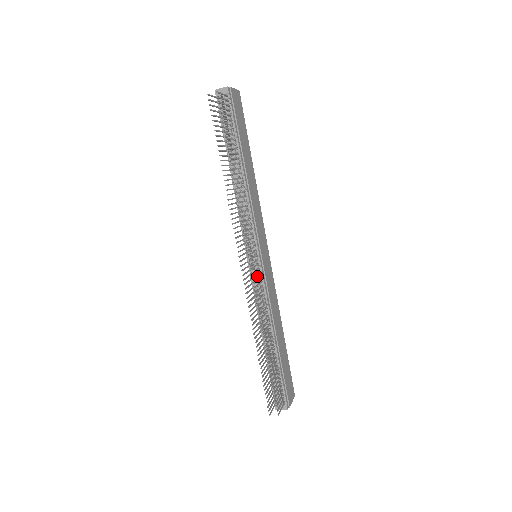
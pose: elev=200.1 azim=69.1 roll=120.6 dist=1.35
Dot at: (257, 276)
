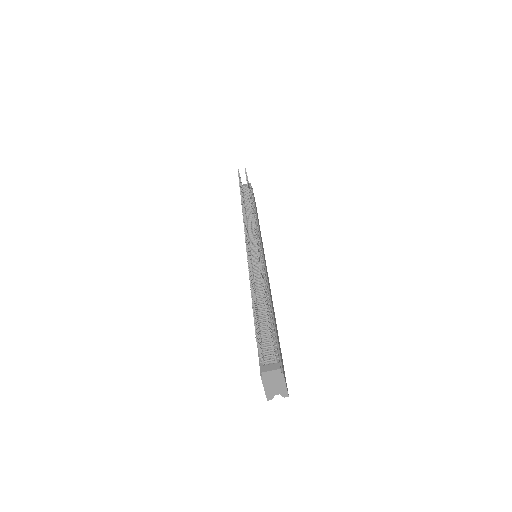
Dot at: (256, 258)
